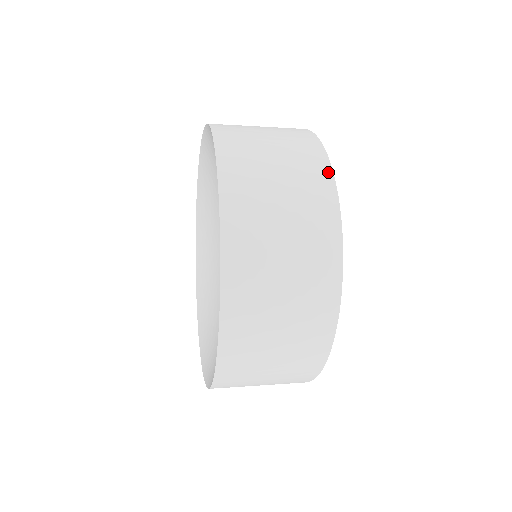
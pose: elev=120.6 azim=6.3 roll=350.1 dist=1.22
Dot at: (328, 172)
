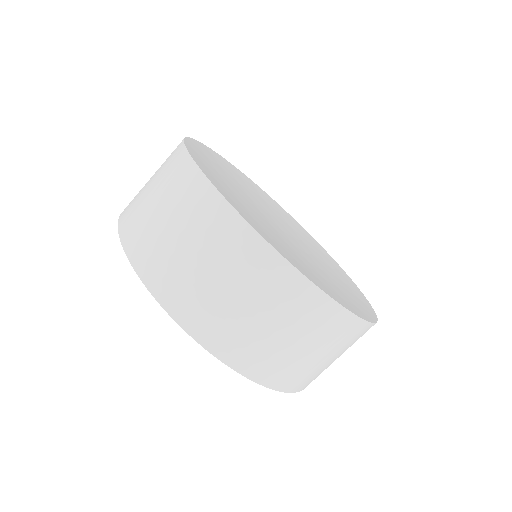
Dot at: (192, 168)
